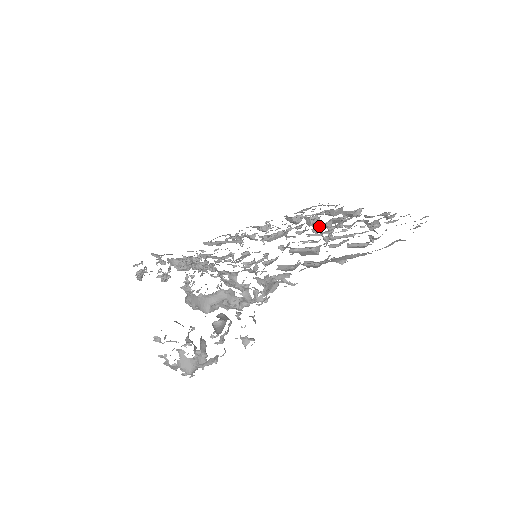
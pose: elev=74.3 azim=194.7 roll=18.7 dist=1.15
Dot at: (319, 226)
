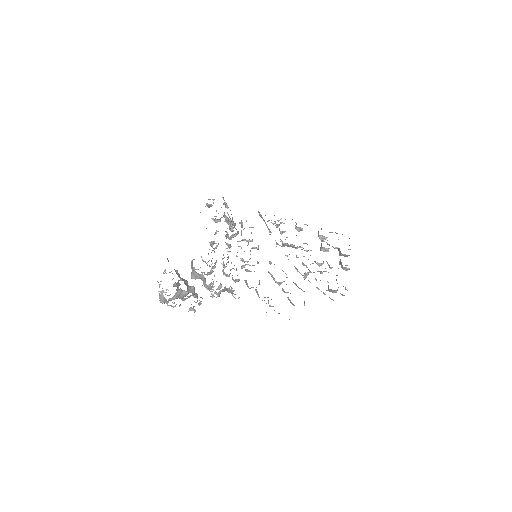
Dot at: occluded
